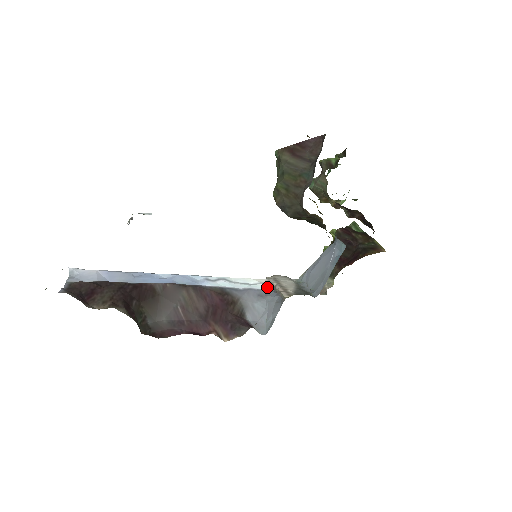
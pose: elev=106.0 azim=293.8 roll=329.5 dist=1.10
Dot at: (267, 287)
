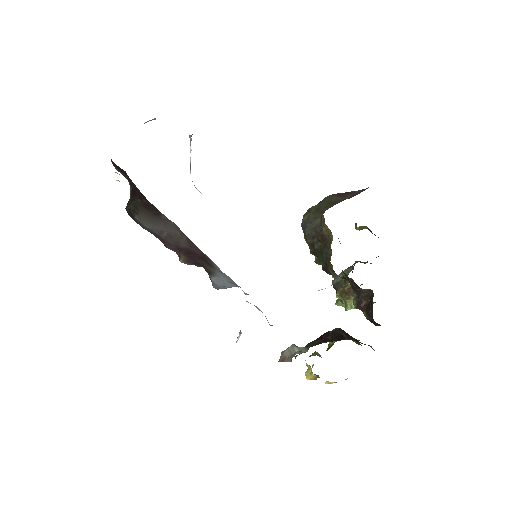
Dot at: occluded
